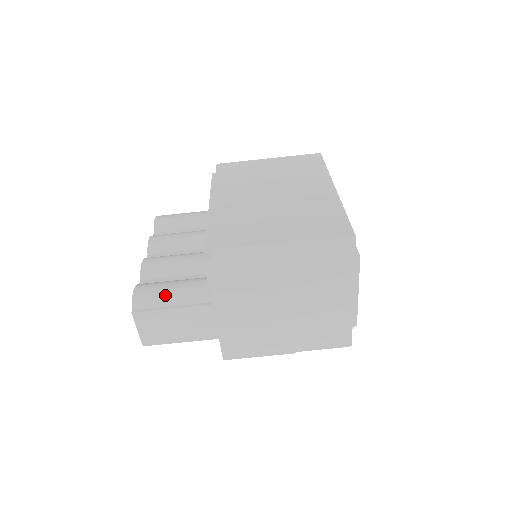
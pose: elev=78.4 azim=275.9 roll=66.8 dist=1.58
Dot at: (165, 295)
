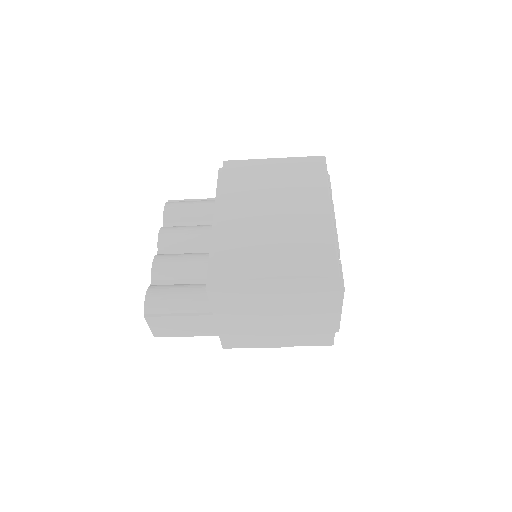
Dot at: (173, 303)
